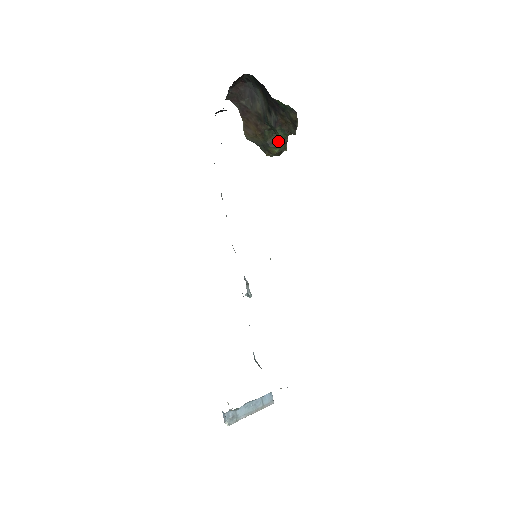
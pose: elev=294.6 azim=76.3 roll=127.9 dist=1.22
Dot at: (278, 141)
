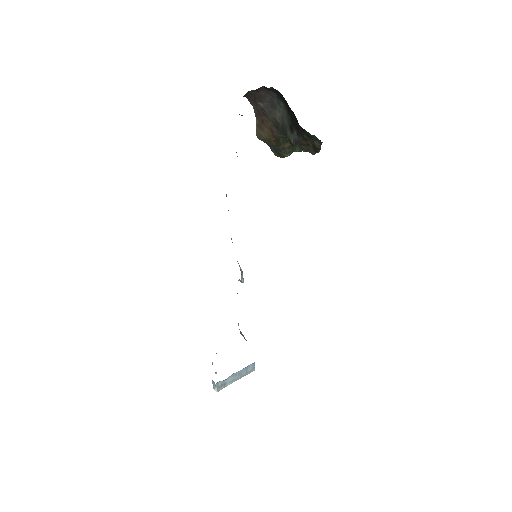
Dot at: (291, 147)
